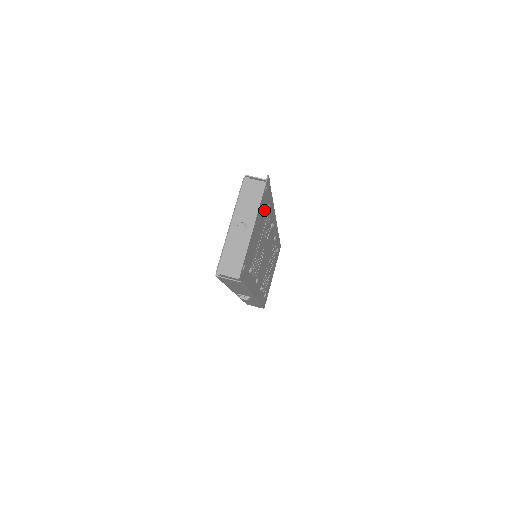
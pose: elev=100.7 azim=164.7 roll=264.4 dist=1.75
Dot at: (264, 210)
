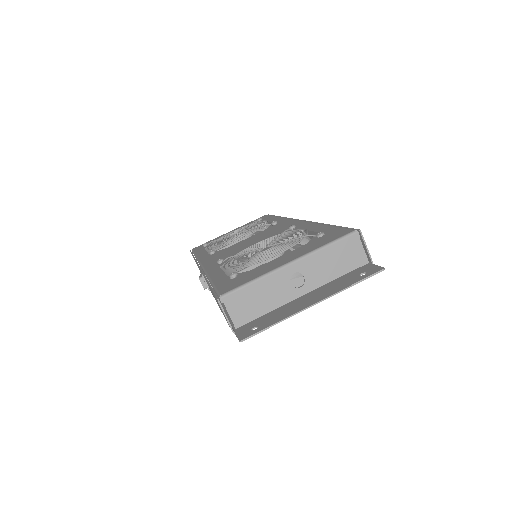
Dot at: occluded
